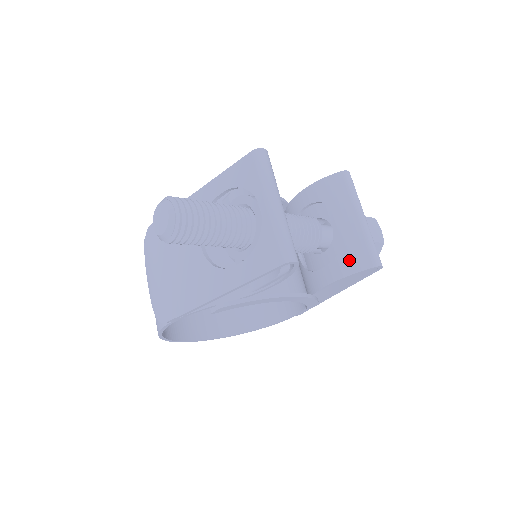
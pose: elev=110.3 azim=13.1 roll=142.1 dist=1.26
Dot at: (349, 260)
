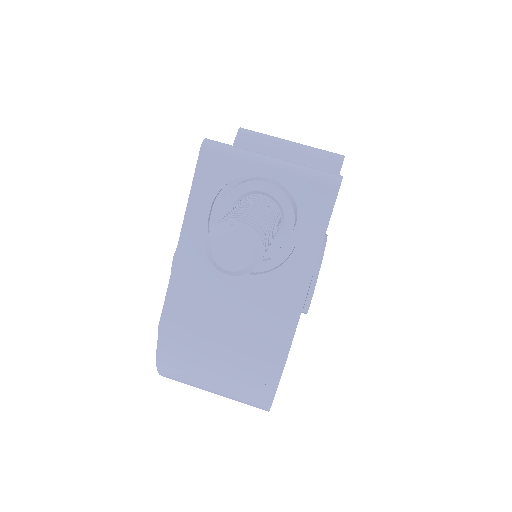
Dot at: occluded
